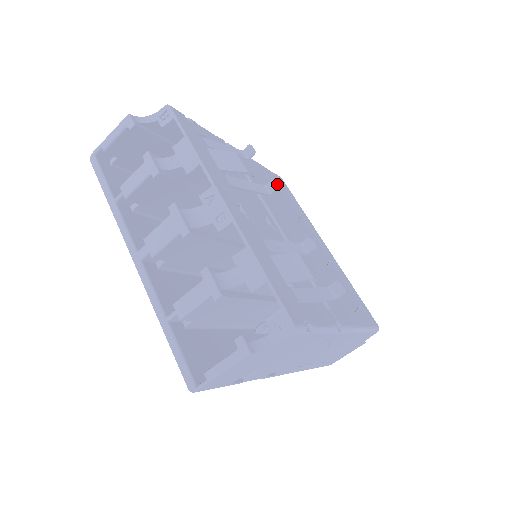
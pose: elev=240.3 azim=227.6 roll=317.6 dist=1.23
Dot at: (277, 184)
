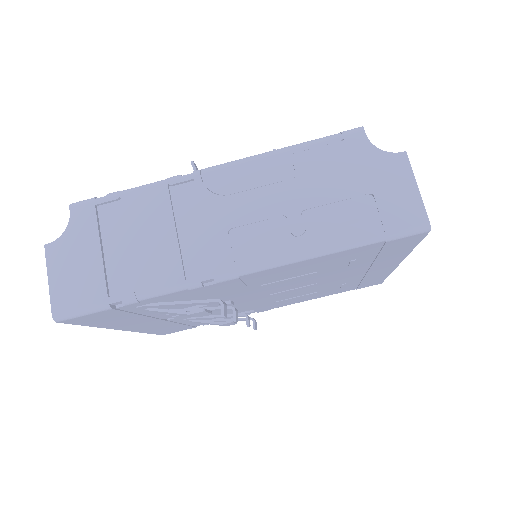
Dot at: occluded
